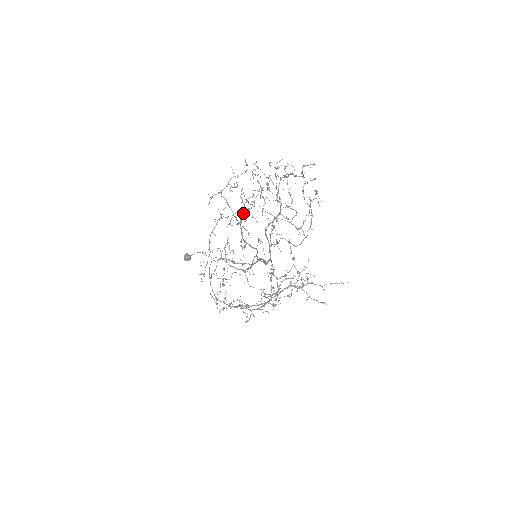
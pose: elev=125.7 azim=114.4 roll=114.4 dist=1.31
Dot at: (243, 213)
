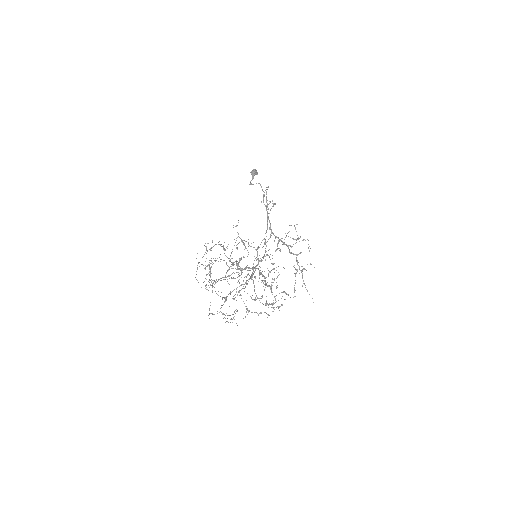
Dot at: occluded
